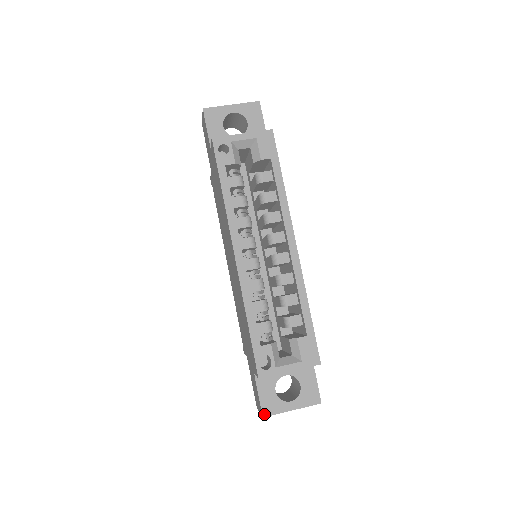
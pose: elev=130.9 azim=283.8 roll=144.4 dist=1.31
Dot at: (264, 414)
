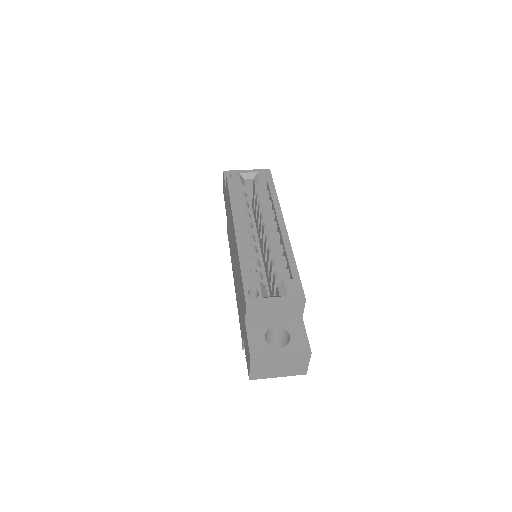
Dot at: (252, 356)
